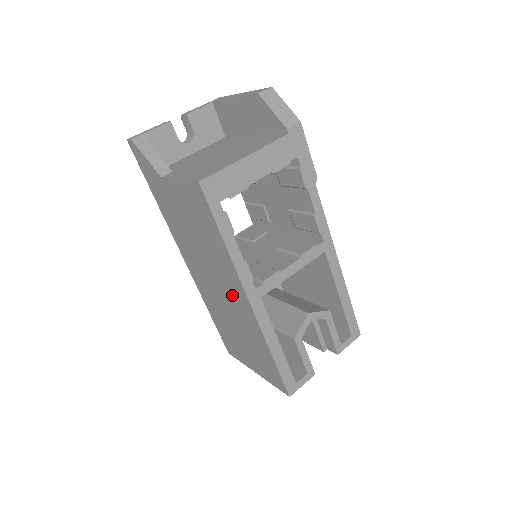
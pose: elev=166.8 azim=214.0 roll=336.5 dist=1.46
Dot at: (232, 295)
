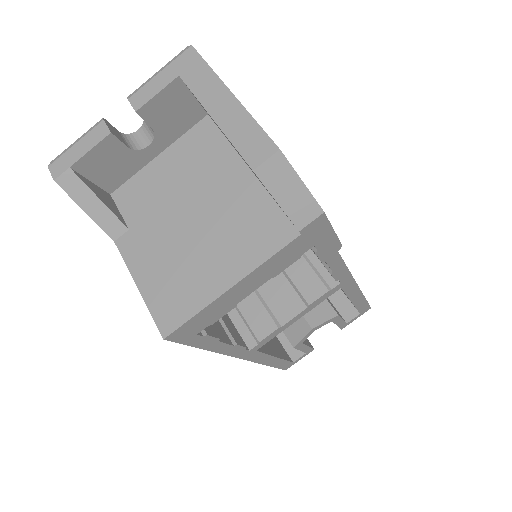
Dot at: occluded
